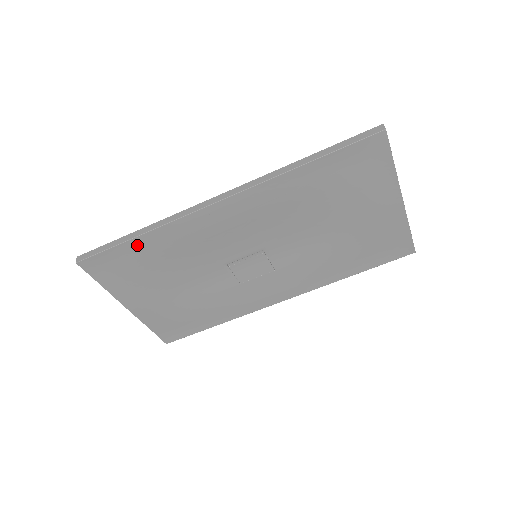
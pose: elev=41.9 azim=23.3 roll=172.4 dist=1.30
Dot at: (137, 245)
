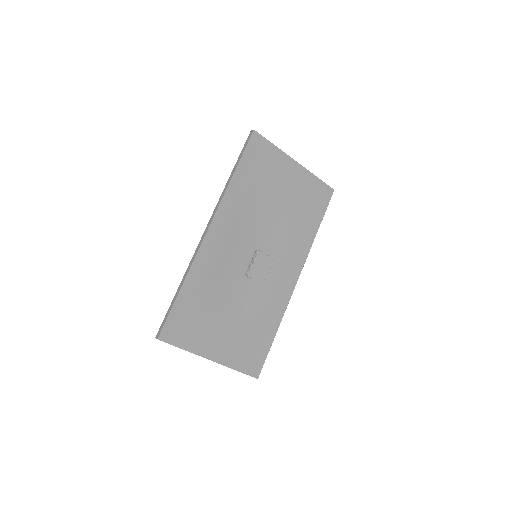
Dot at: (185, 296)
